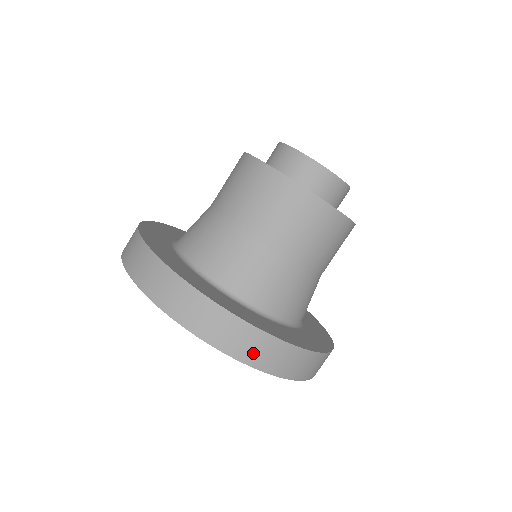
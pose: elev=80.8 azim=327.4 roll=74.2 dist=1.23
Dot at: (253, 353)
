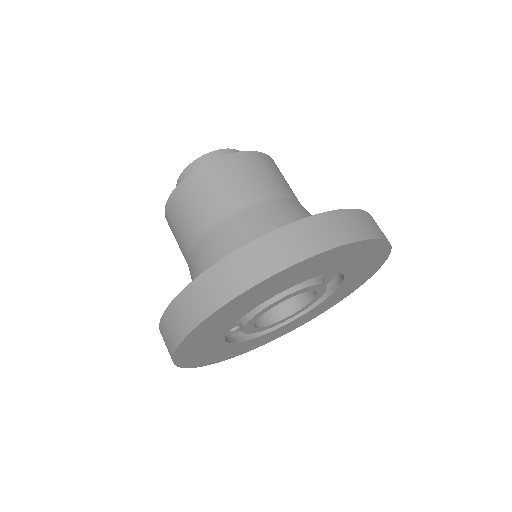
Dot at: (234, 281)
